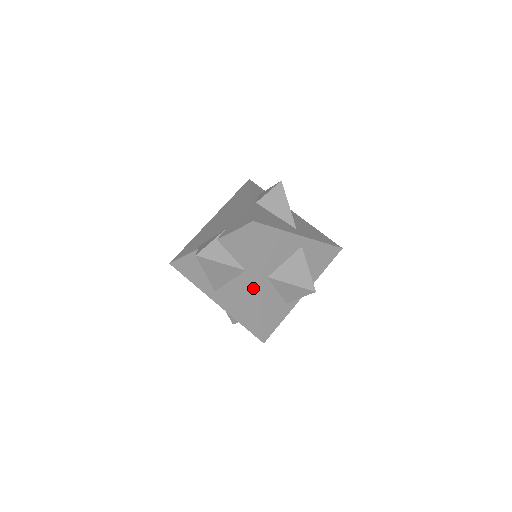
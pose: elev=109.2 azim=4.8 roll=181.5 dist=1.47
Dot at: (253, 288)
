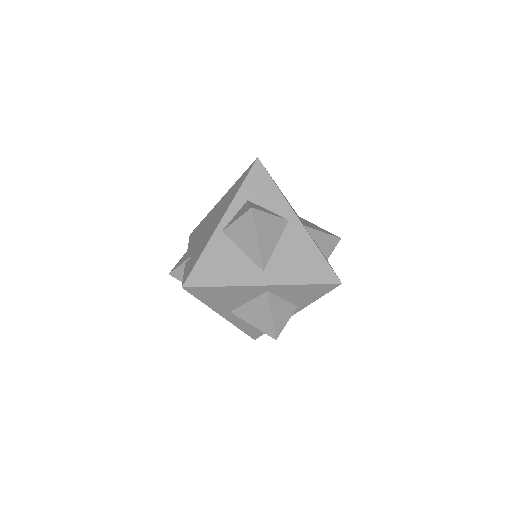
Dot at: occluded
